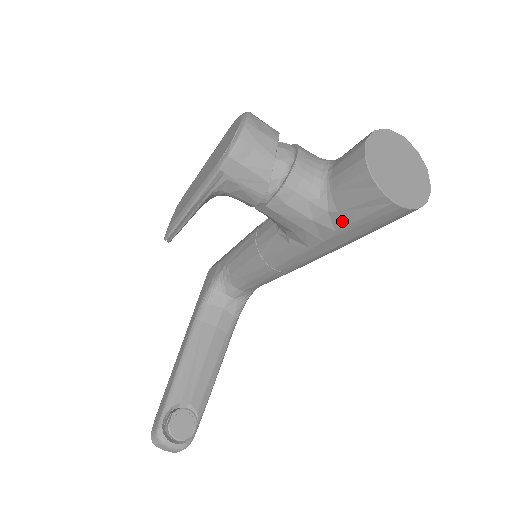
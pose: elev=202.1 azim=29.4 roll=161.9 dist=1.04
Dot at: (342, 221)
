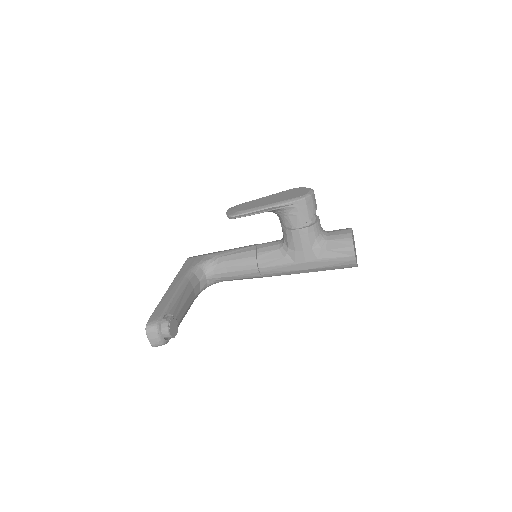
Dot at: (325, 255)
